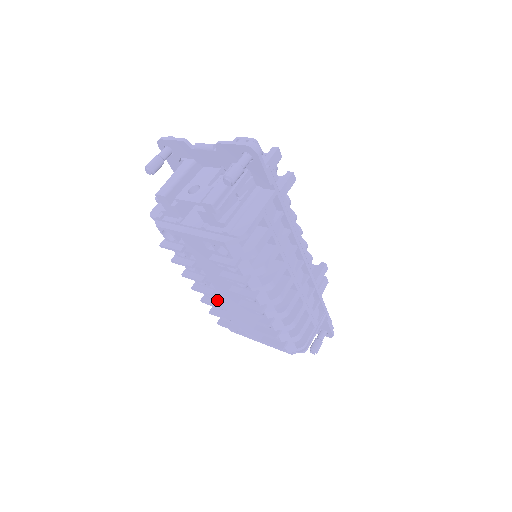
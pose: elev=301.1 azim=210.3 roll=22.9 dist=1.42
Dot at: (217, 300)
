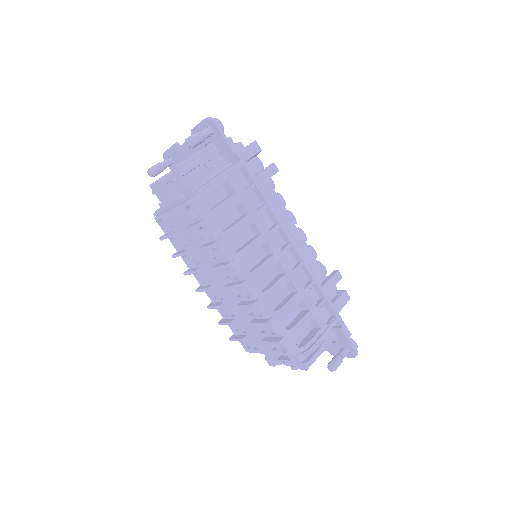
Dot at: (219, 301)
